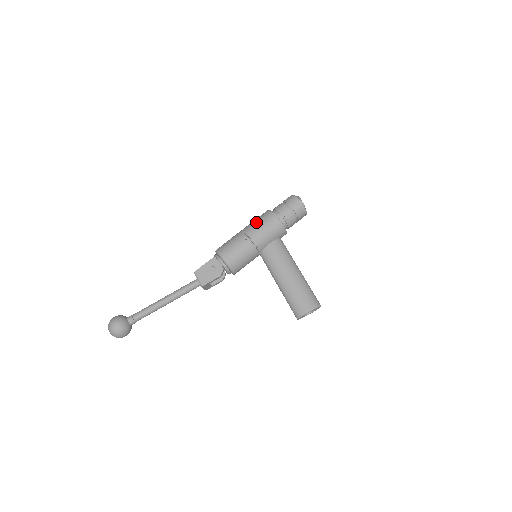
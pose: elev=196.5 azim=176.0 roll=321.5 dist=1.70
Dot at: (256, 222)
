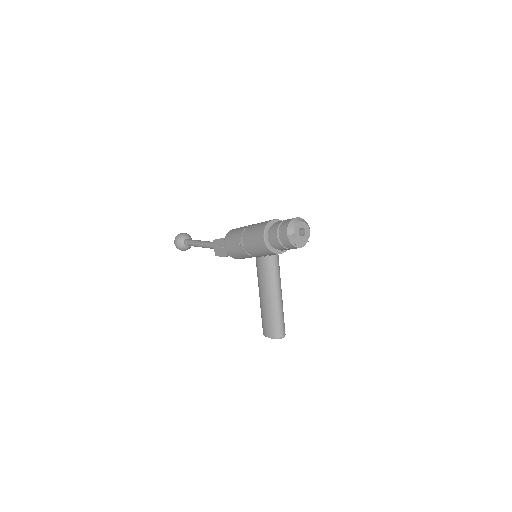
Dot at: (252, 231)
